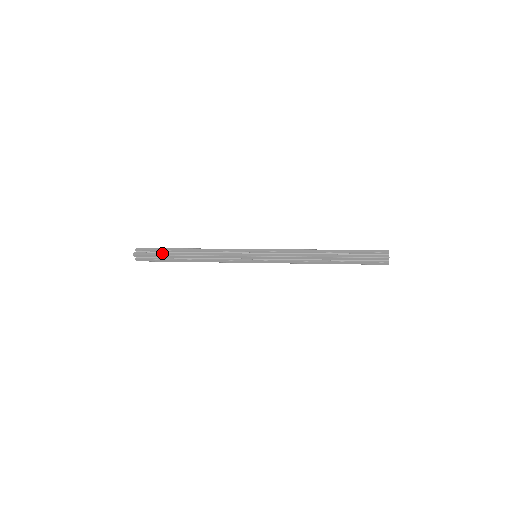
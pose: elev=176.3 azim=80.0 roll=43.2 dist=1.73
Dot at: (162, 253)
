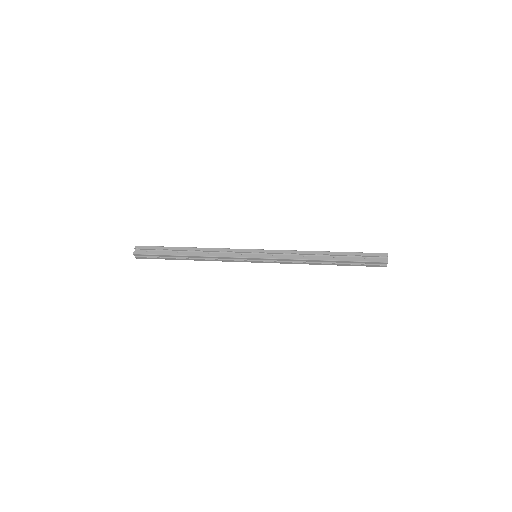
Dot at: (162, 253)
